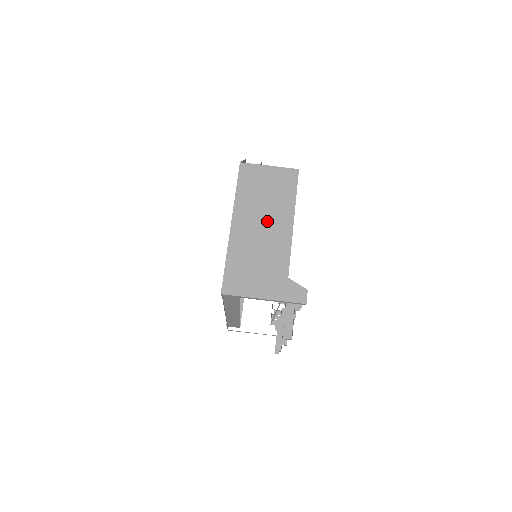
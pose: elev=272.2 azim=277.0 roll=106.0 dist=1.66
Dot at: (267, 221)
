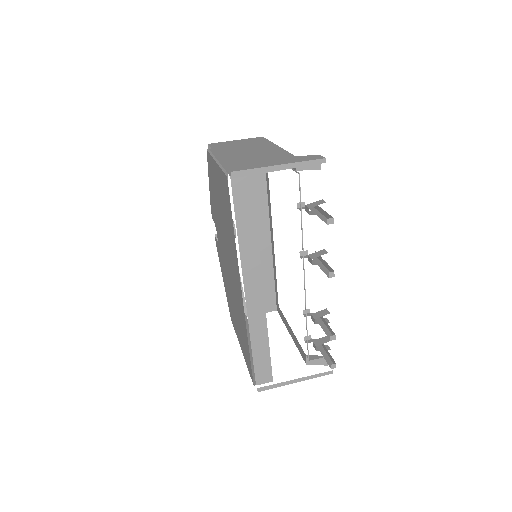
Dot at: (252, 149)
